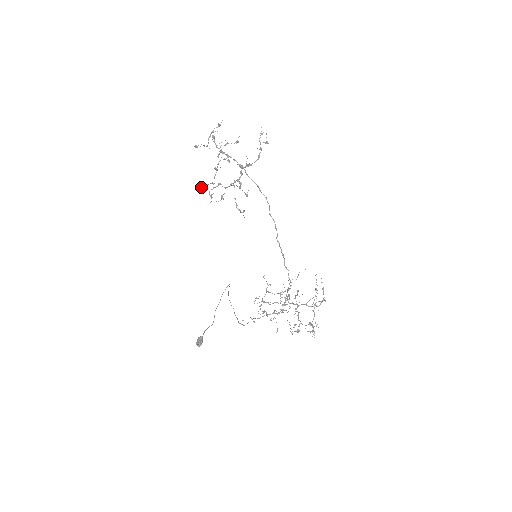
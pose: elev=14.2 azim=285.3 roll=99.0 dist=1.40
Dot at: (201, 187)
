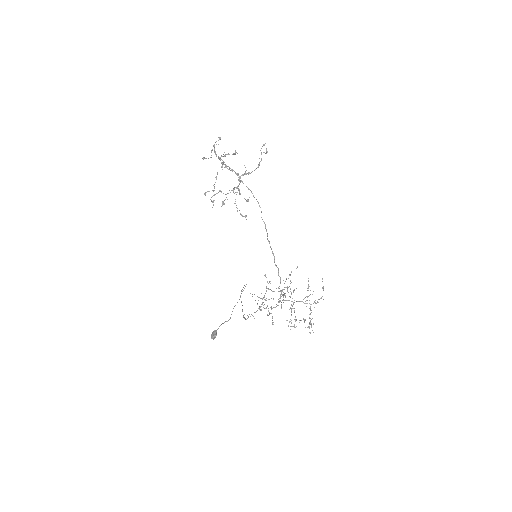
Dot at: occluded
